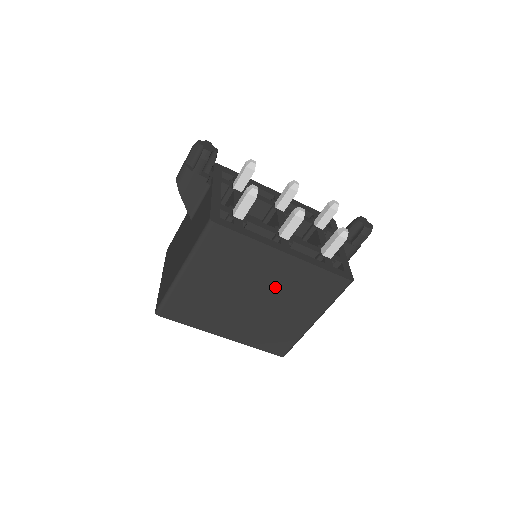
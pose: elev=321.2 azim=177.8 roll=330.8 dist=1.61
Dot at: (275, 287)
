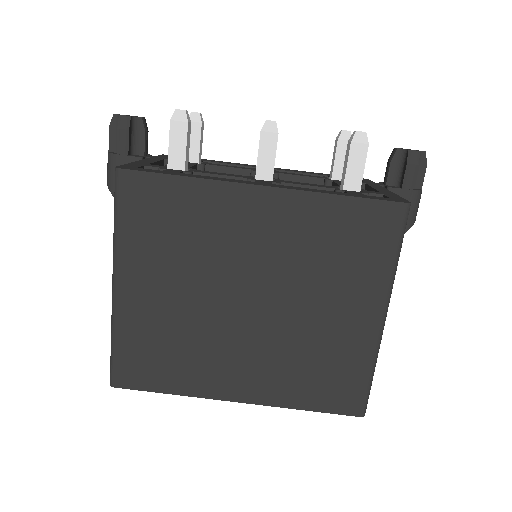
Dot at: (276, 264)
